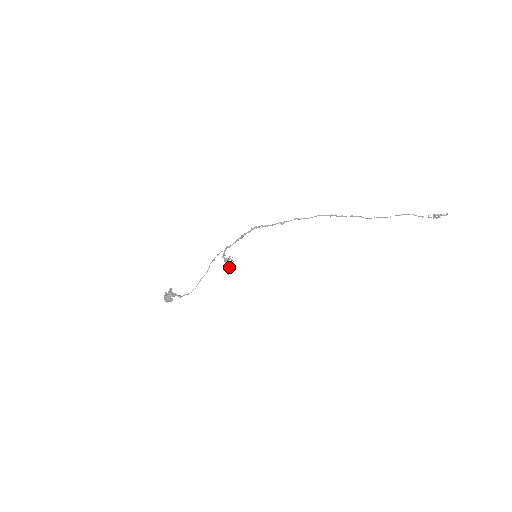
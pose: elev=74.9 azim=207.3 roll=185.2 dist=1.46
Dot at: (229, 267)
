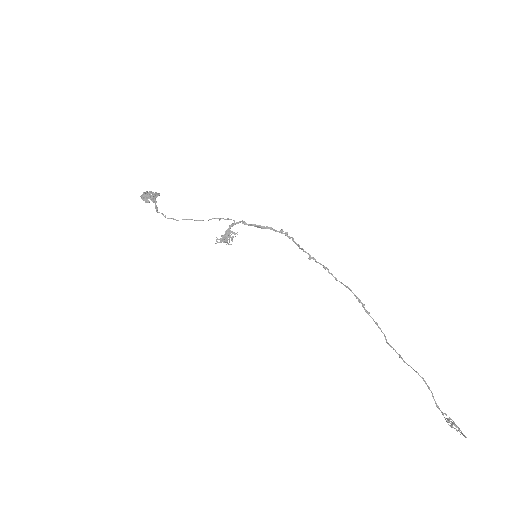
Dot at: (223, 240)
